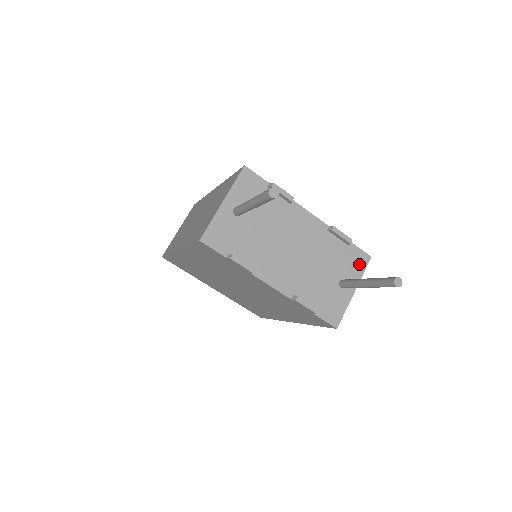
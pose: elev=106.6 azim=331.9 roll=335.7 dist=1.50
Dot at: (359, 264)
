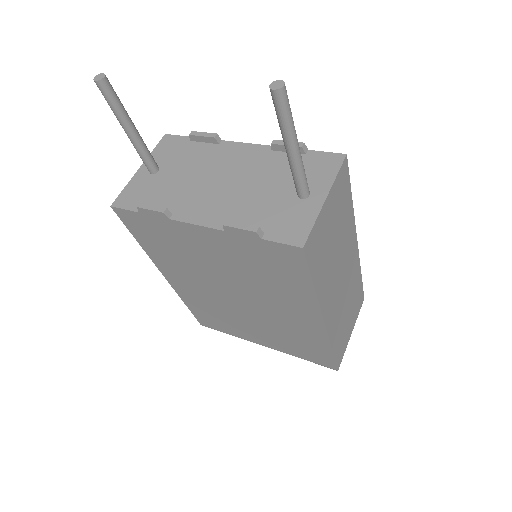
Dot at: (327, 167)
